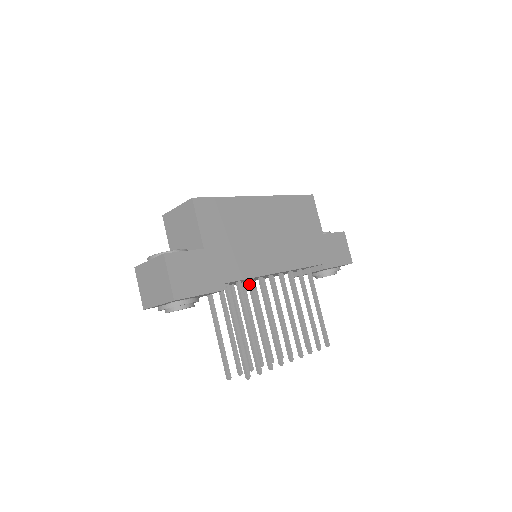
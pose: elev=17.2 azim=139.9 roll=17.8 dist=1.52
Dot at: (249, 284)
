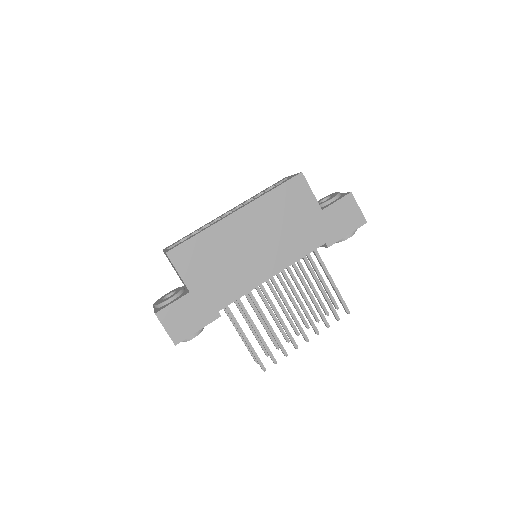
Dot at: (248, 294)
